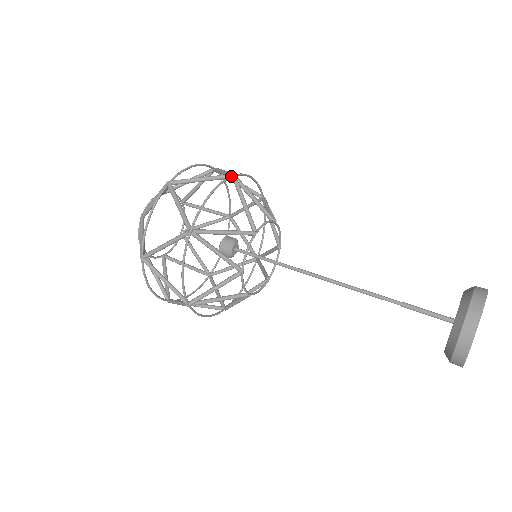
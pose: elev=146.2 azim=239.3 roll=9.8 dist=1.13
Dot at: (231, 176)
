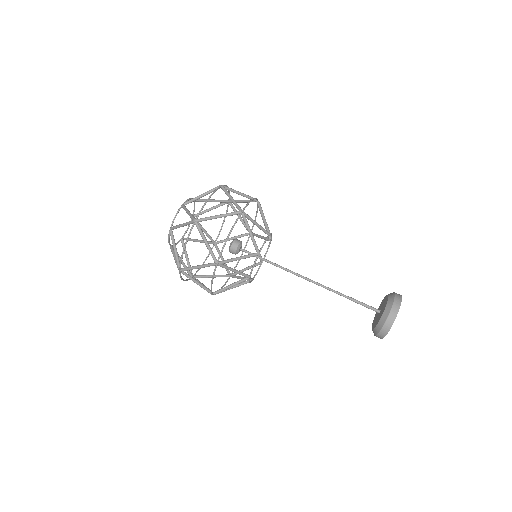
Dot at: (216, 267)
